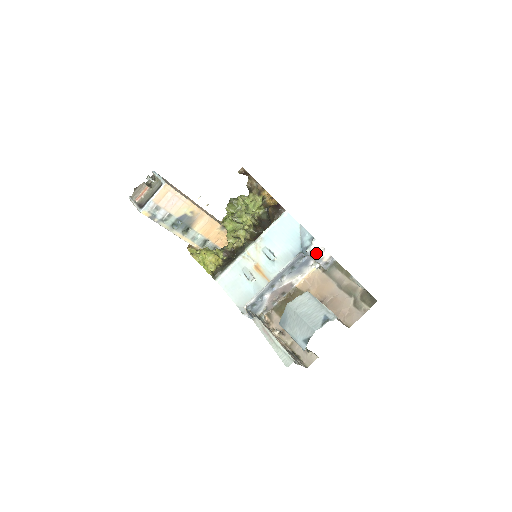
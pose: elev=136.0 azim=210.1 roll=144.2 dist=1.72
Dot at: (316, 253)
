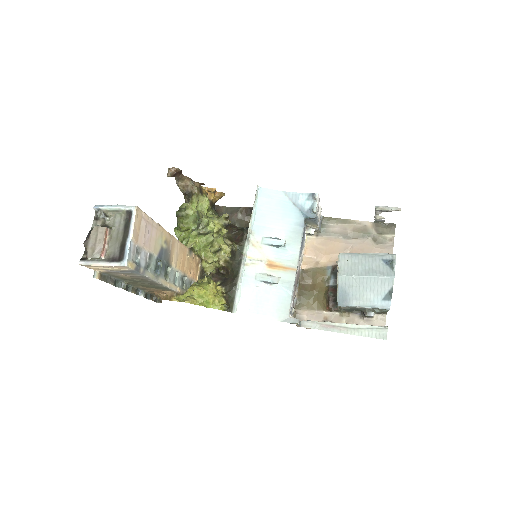
Dot at: (317, 212)
